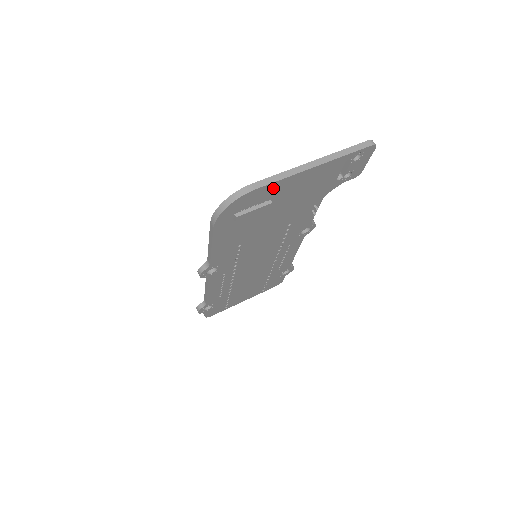
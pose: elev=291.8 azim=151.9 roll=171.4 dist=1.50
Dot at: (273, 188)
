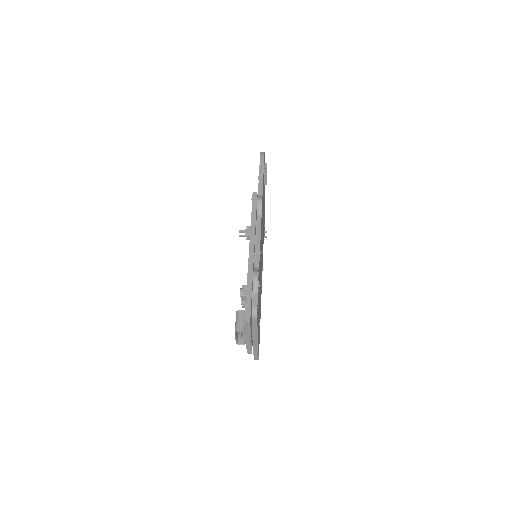
Dot at: occluded
